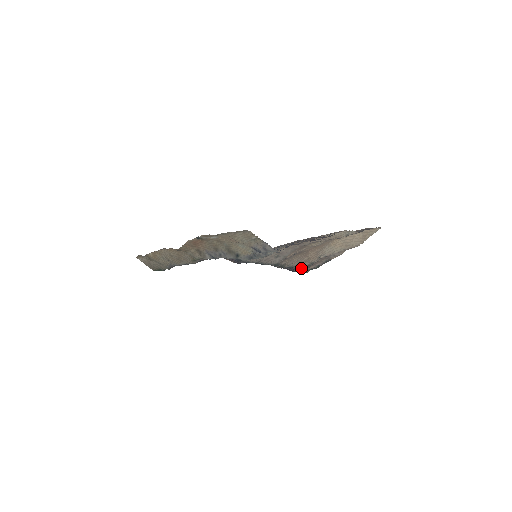
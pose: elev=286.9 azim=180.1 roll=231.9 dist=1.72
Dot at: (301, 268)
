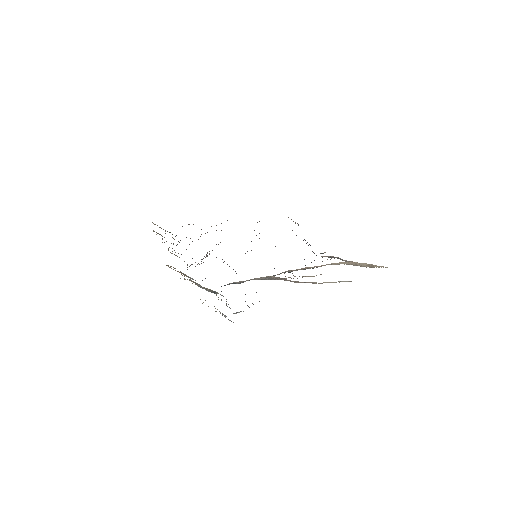
Dot at: occluded
